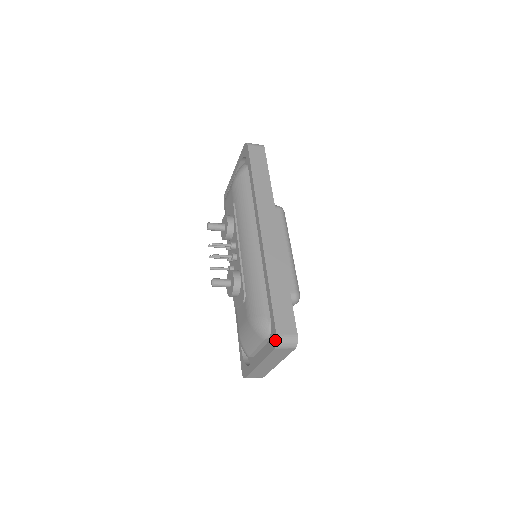
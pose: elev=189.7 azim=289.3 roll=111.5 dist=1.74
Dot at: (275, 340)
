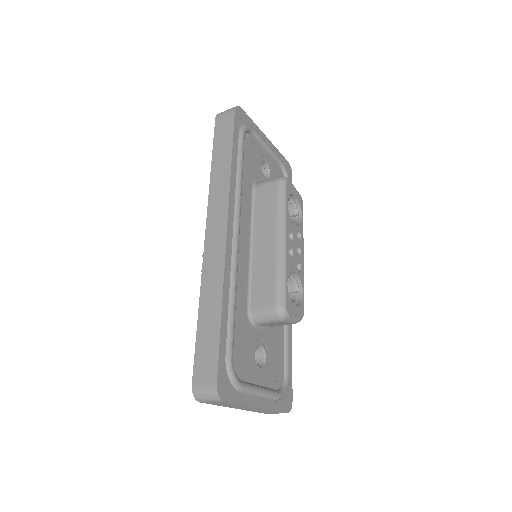
Dot at: (194, 392)
